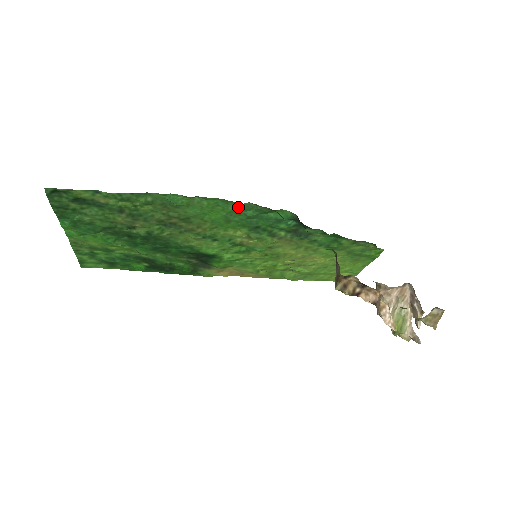
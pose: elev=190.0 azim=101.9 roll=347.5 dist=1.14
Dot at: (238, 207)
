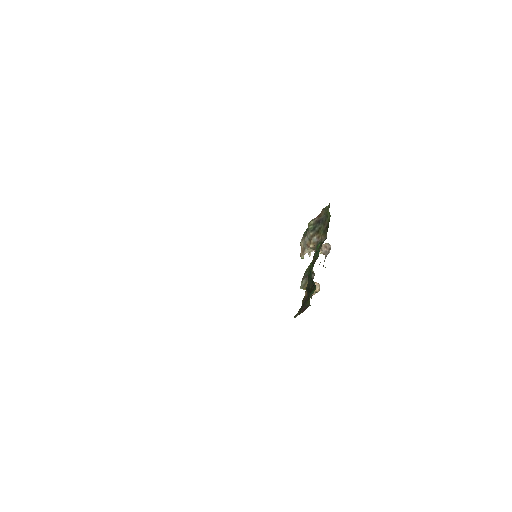
Dot at: occluded
